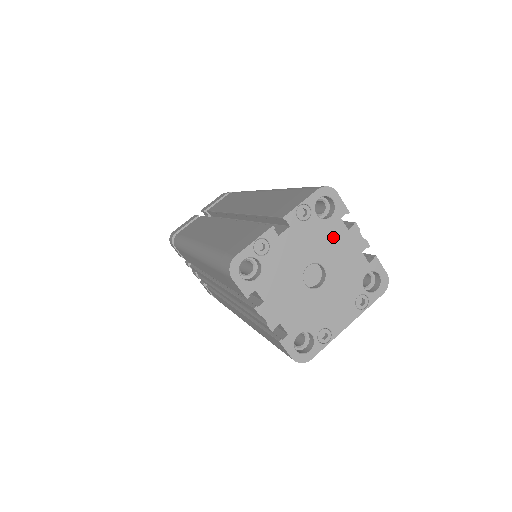
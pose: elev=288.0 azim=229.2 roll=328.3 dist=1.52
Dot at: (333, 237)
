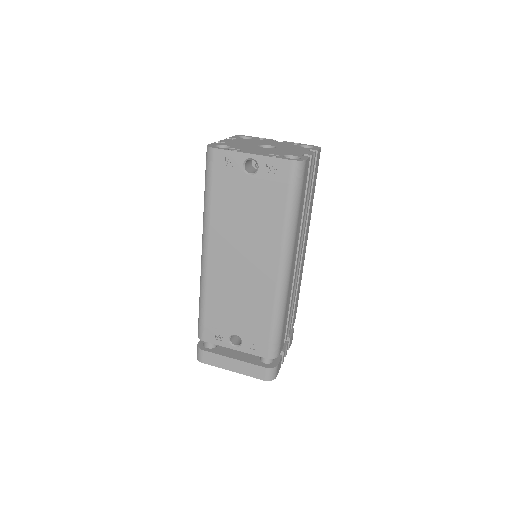
Dot at: (297, 149)
